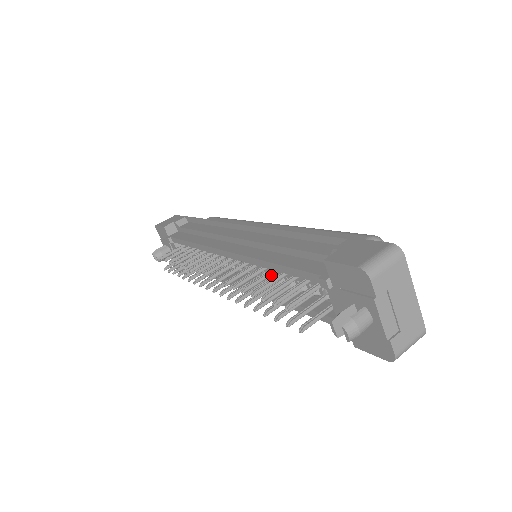
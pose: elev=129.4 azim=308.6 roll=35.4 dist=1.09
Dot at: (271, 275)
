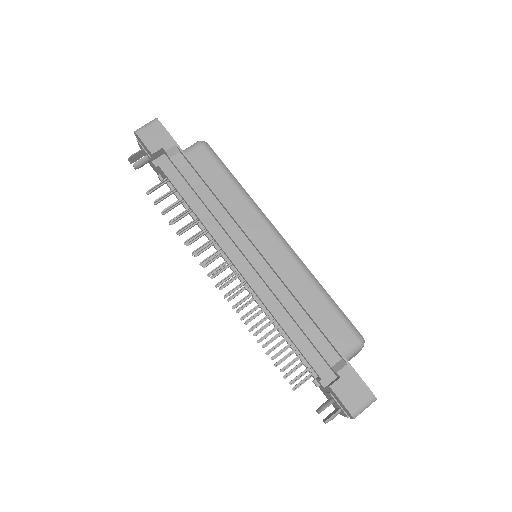
Dot at: occluded
